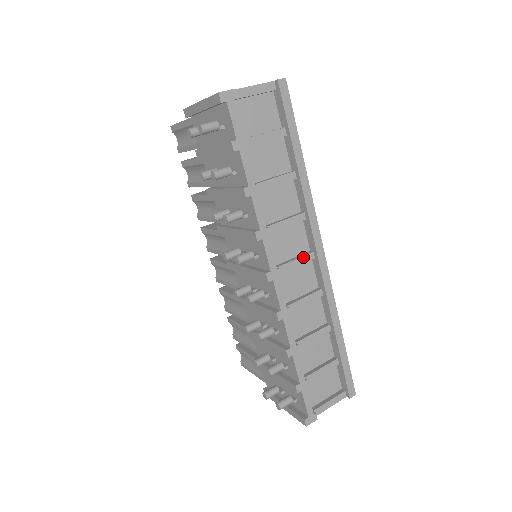
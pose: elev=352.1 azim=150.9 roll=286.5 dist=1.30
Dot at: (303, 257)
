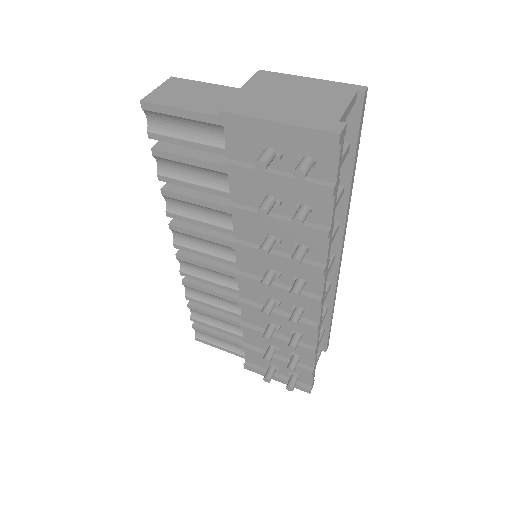
Dot at: (331, 264)
